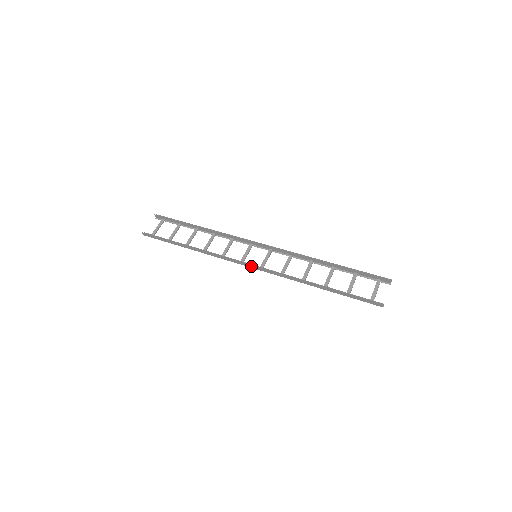
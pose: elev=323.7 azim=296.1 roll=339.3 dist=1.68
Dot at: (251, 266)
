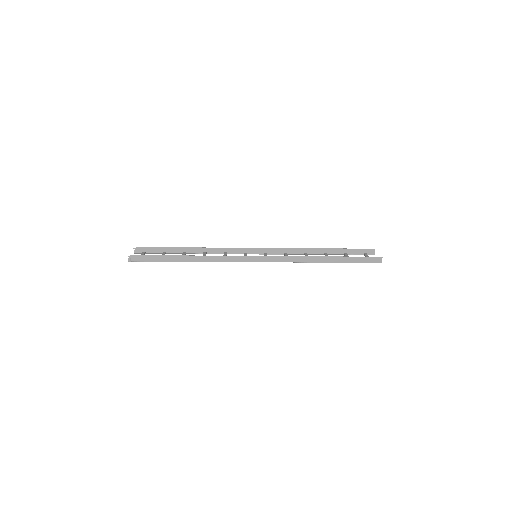
Dot at: (257, 259)
